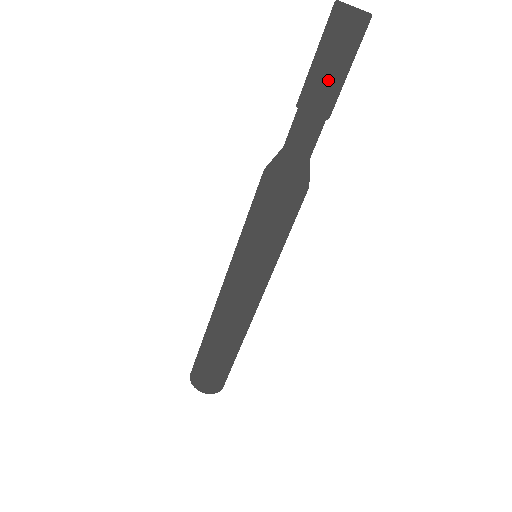
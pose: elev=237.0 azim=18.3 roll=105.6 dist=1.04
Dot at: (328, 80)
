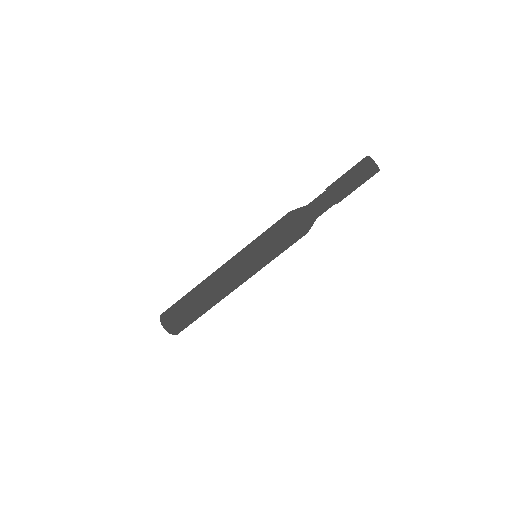
Dot at: (345, 182)
